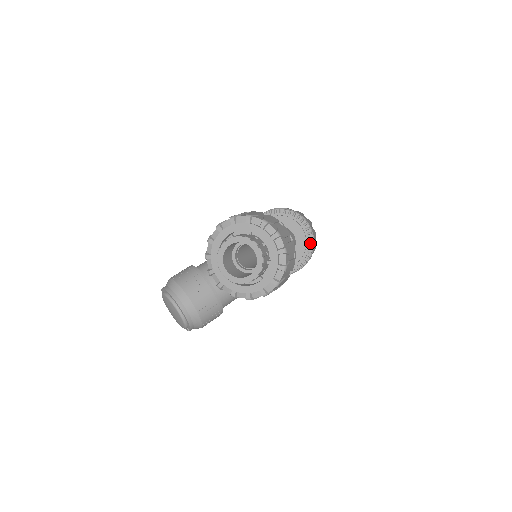
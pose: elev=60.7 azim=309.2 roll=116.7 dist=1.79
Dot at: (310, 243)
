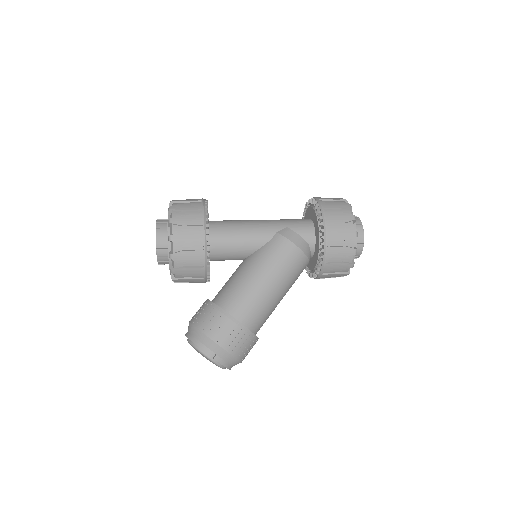
Dot at: occluded
